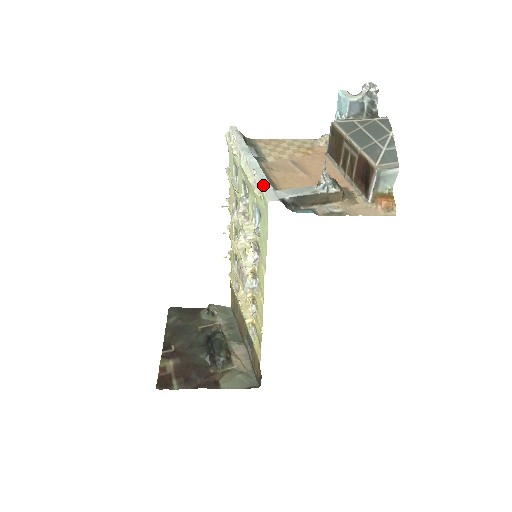
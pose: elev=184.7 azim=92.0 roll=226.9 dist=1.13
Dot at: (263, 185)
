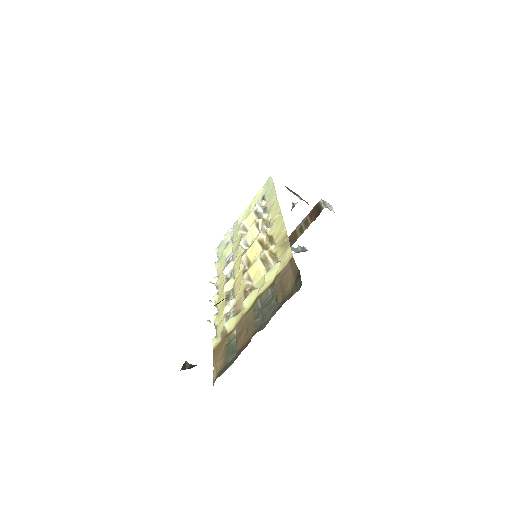
Dot at: occluded
